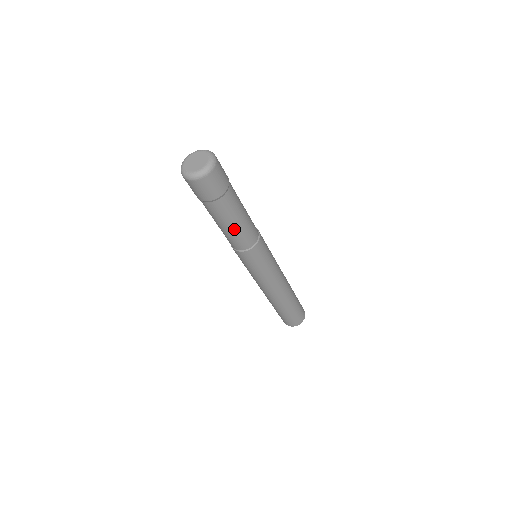
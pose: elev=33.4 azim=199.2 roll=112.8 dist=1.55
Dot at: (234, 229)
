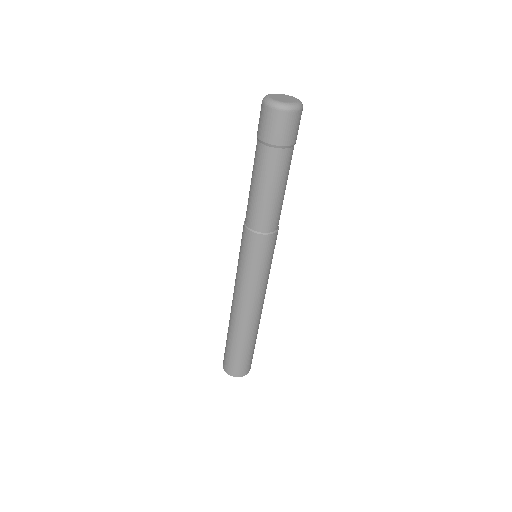
Dot at: (257, 194)
